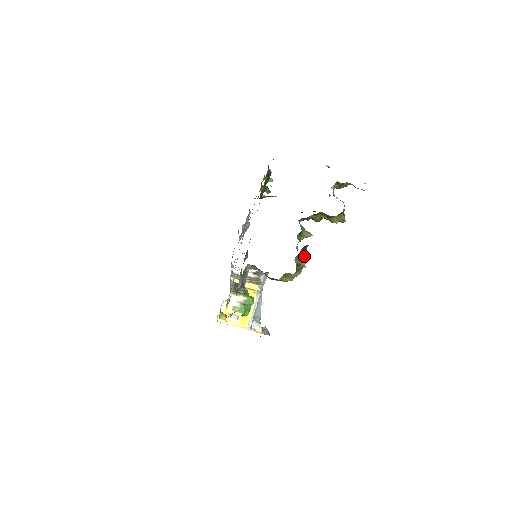
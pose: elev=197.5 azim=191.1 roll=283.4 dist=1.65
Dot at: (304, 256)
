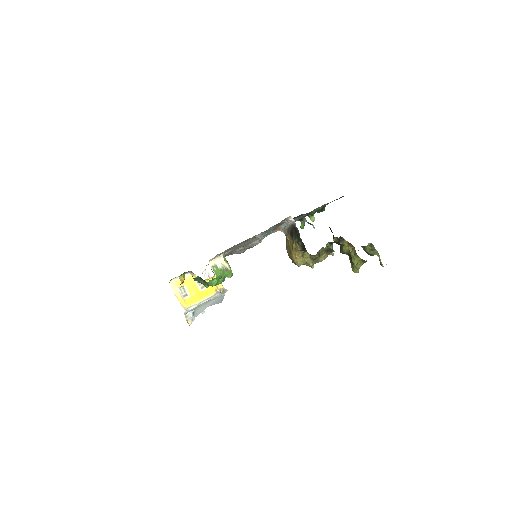
Dot at: (325, 255)
